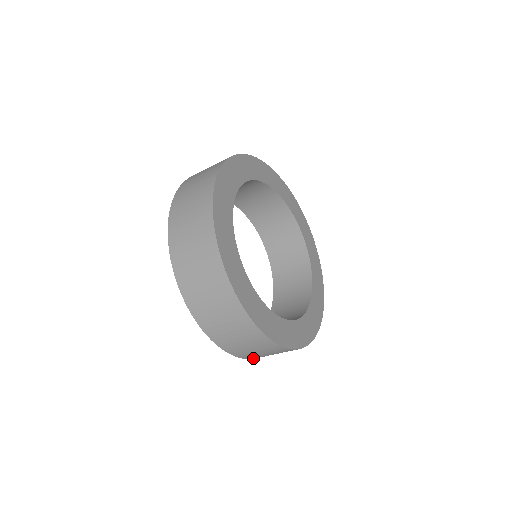
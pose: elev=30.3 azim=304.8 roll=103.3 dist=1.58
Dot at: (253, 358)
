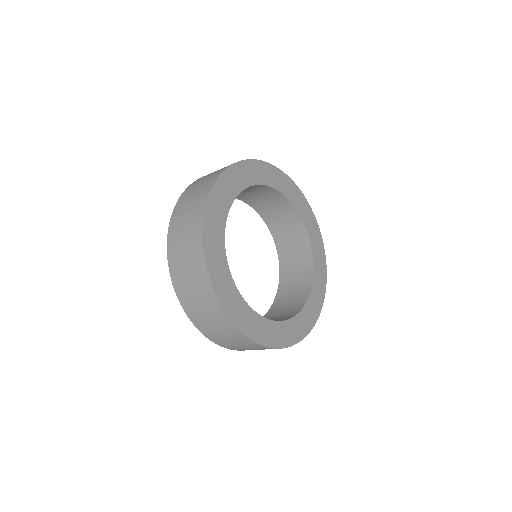
Dot at: occluded
